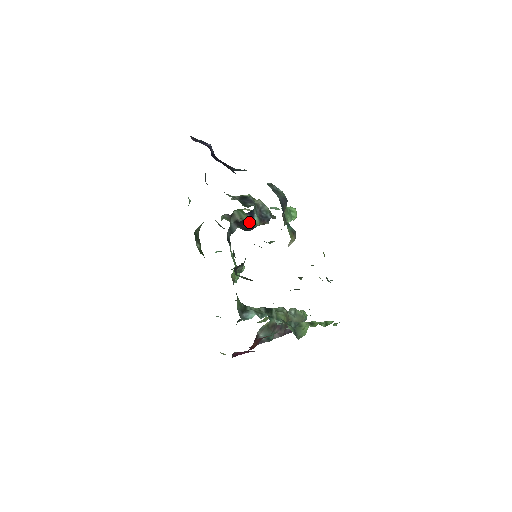
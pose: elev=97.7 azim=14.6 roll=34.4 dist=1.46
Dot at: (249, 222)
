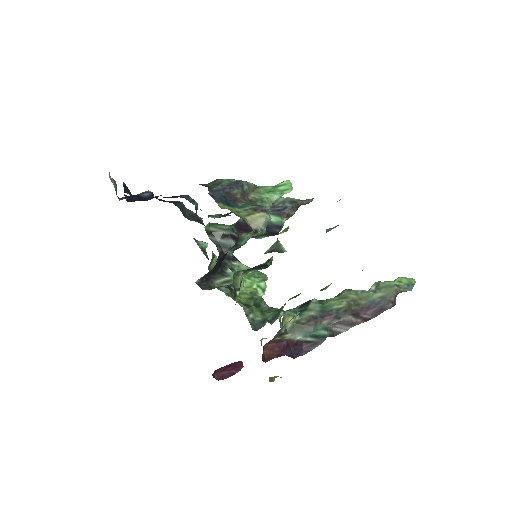
Dot at: occluded
